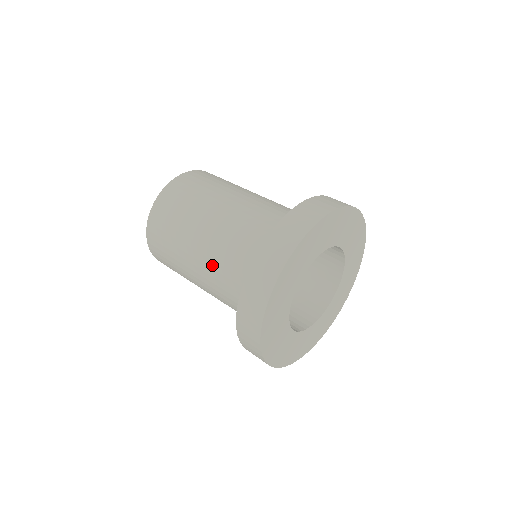
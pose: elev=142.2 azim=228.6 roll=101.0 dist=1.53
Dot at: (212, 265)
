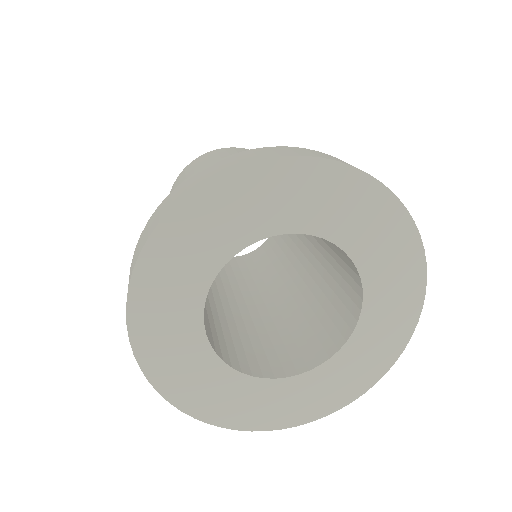
Dot at: occluded
